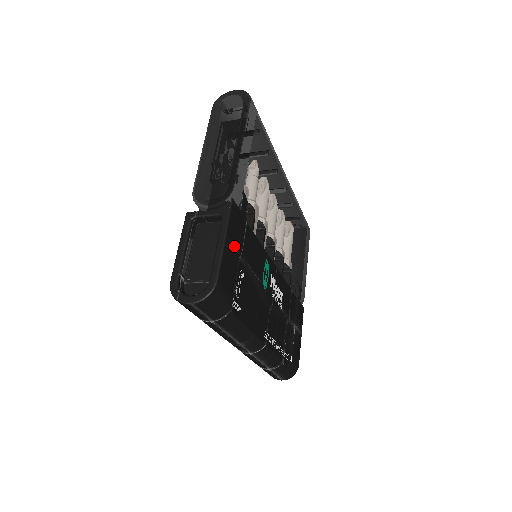
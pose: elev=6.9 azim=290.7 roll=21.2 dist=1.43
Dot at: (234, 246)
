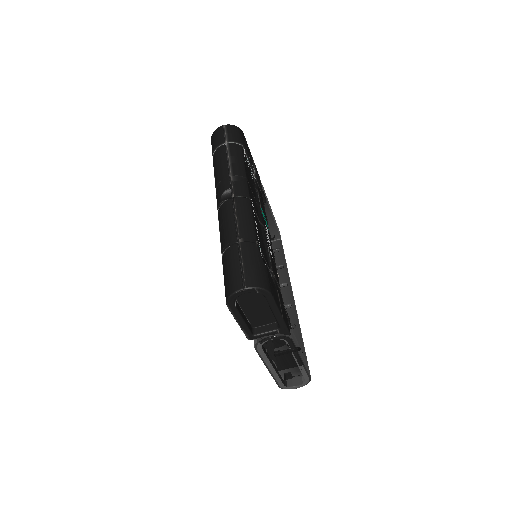
Dot at: (254, 166)
